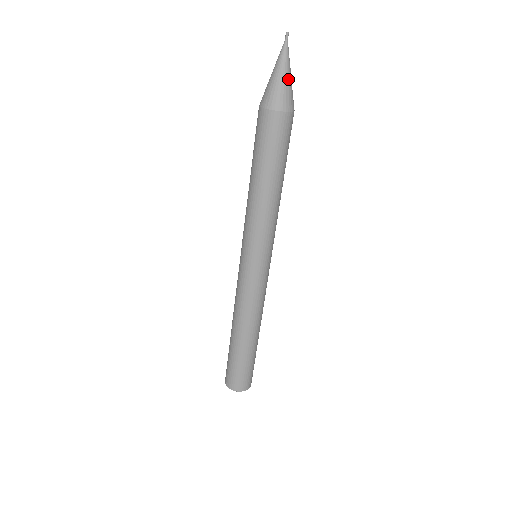
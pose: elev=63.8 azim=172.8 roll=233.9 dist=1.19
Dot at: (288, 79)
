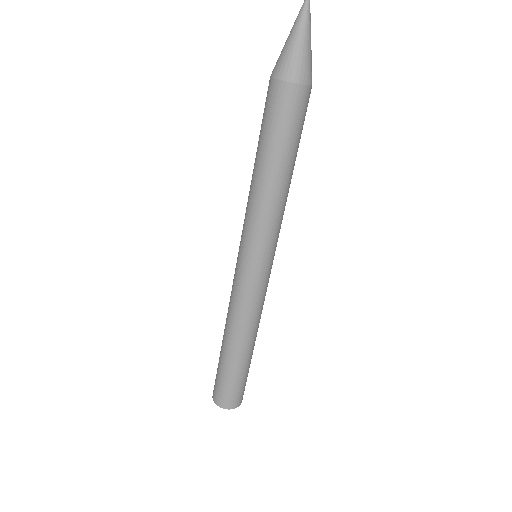
Dot at: (310, 45)
